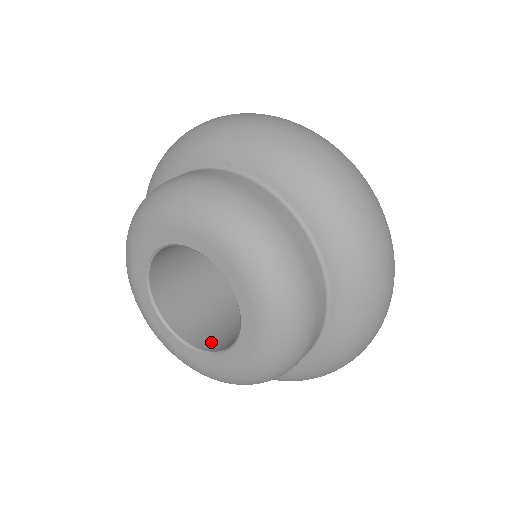
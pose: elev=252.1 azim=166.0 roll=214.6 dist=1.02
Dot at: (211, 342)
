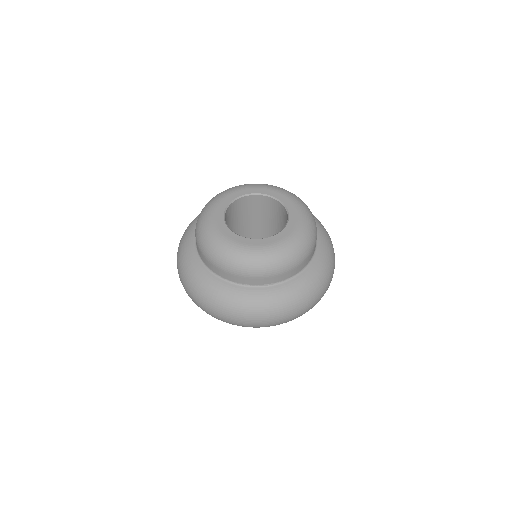
Dot at: occluded
